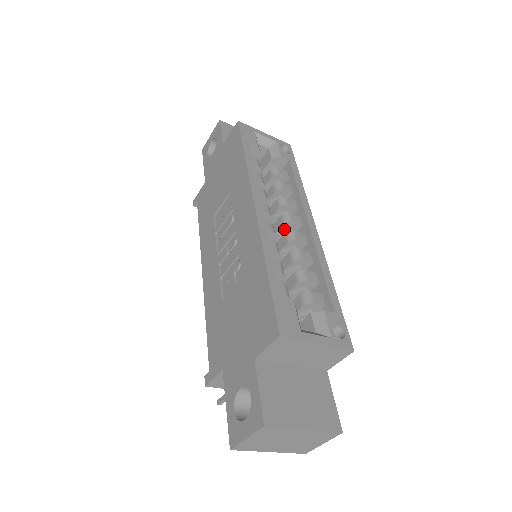
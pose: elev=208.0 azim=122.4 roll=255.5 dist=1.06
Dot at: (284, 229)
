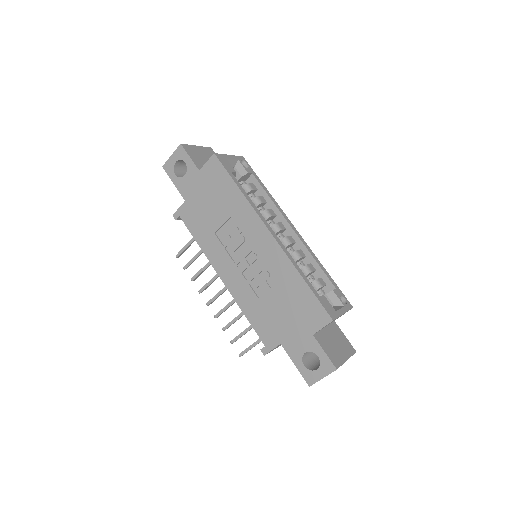
Dot at: occluded
